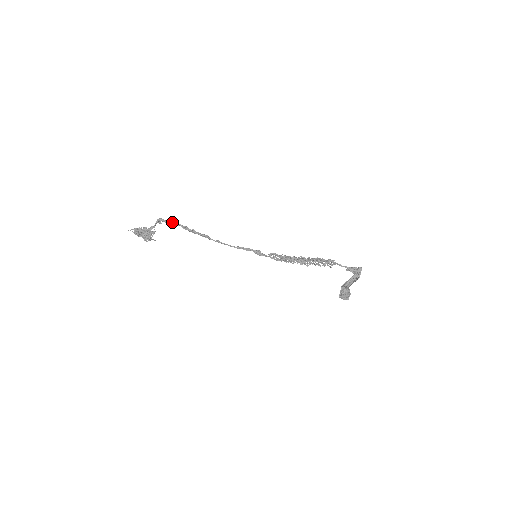
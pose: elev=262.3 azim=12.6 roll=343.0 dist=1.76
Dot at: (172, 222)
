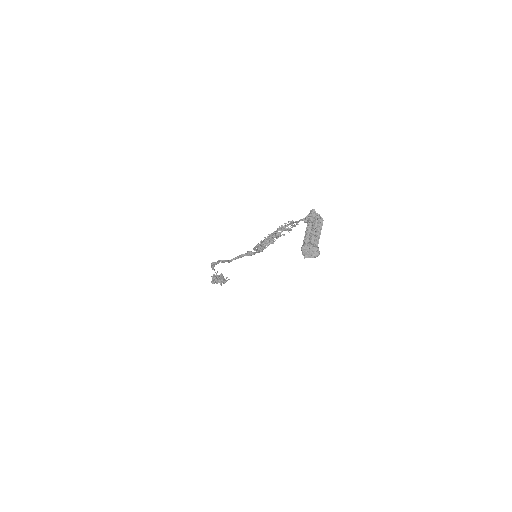
Dot at: (217, 261)
